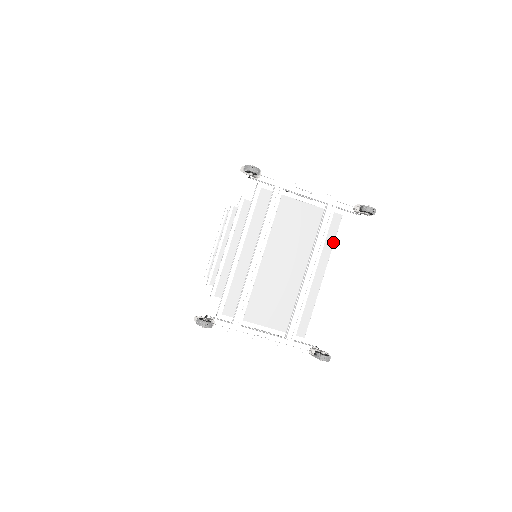
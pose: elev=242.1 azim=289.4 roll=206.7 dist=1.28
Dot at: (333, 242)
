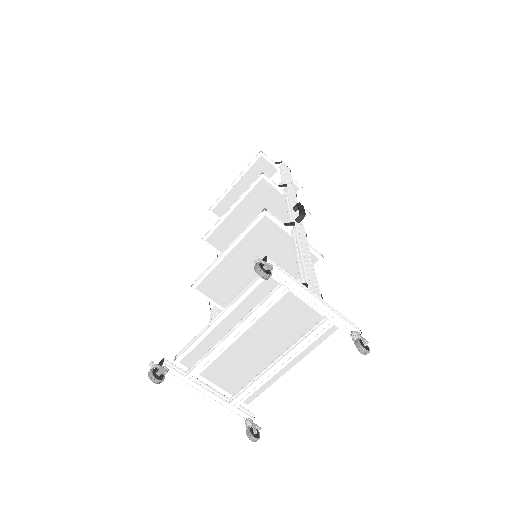
Dot at: (316, 346)
